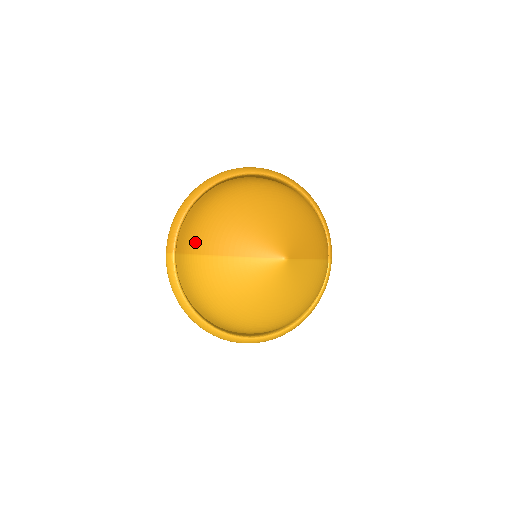
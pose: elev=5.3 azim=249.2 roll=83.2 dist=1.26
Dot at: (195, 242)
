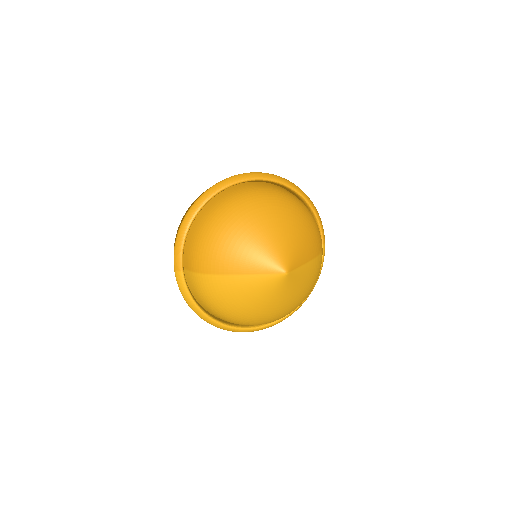
Dot at: (201, 262)
